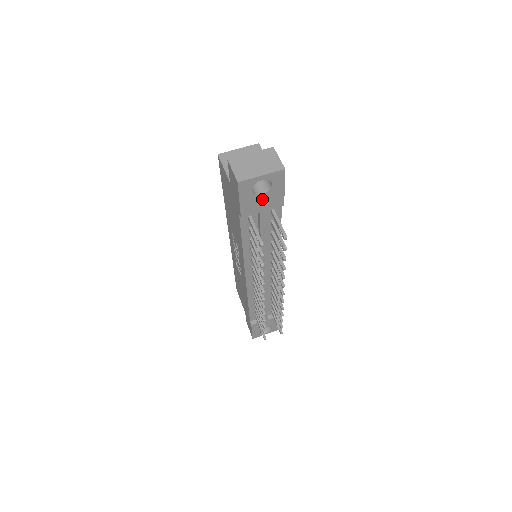
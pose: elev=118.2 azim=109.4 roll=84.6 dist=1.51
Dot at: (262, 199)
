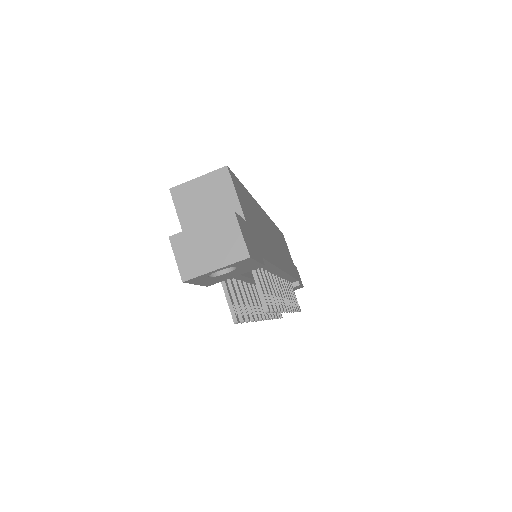
Dot at: (229, 274)
